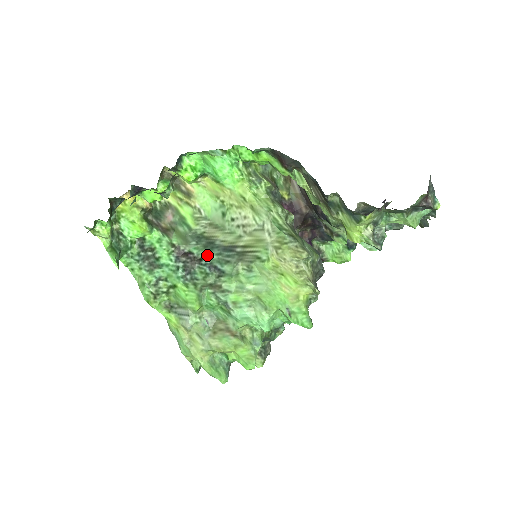
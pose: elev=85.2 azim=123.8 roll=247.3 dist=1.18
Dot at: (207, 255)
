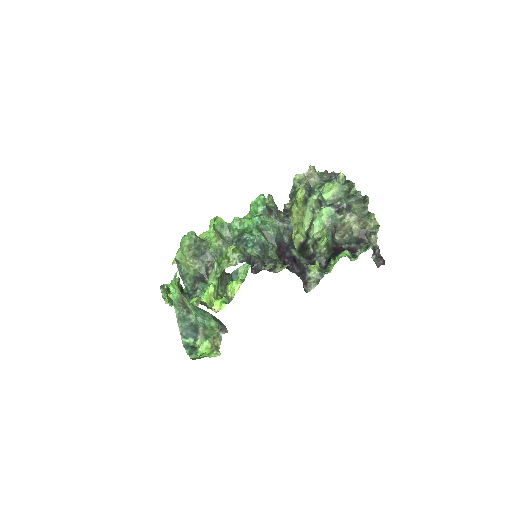
Dot at: occluded
